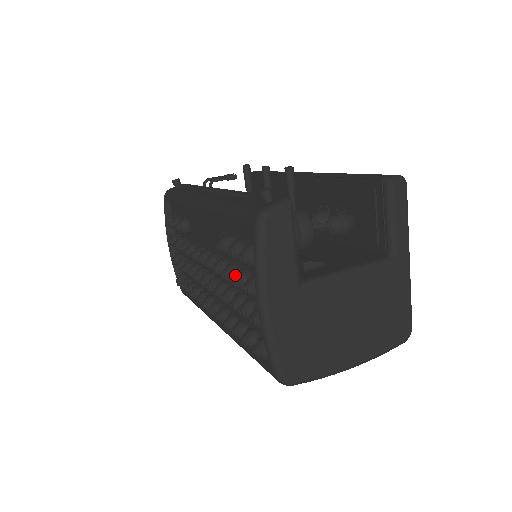
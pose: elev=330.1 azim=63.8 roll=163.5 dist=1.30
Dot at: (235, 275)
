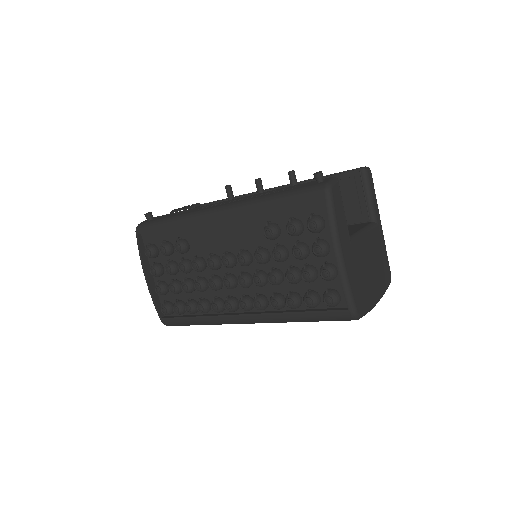
Dot at: (294, 248)
